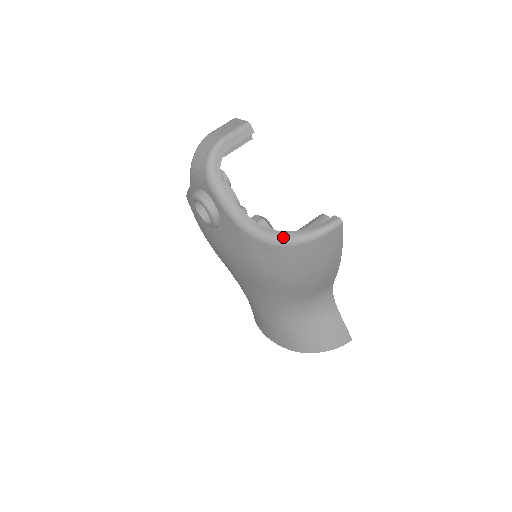
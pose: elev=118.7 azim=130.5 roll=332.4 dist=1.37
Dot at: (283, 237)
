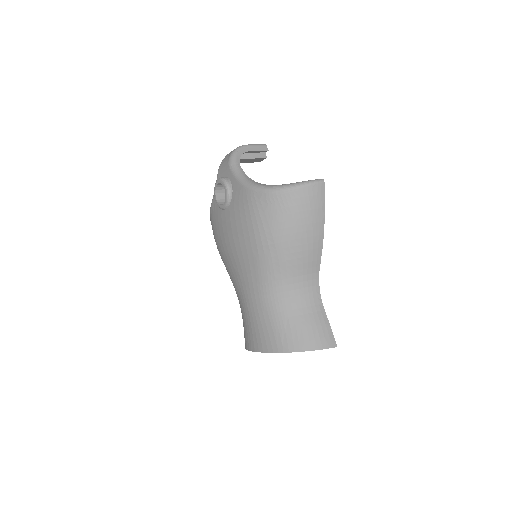
Dot at: (278, 186)
